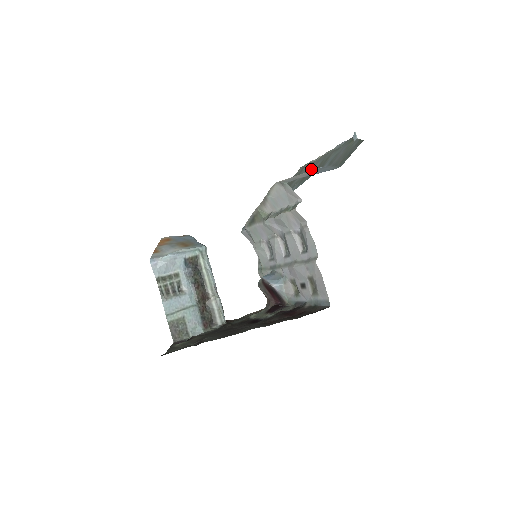
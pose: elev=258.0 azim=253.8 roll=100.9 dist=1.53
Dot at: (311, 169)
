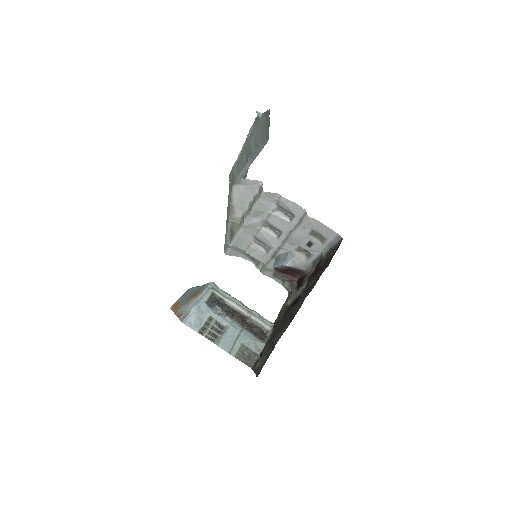
Dot at: (242, 165)
